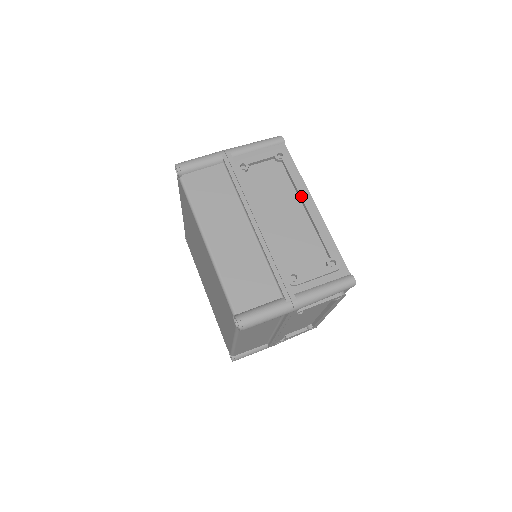
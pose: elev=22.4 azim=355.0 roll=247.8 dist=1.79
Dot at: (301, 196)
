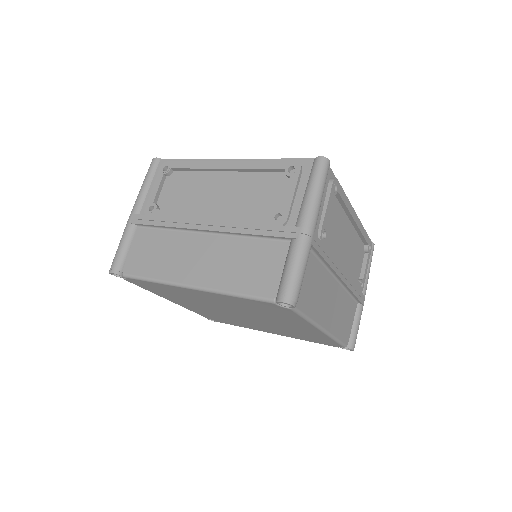
Dot at: (212, 168)
